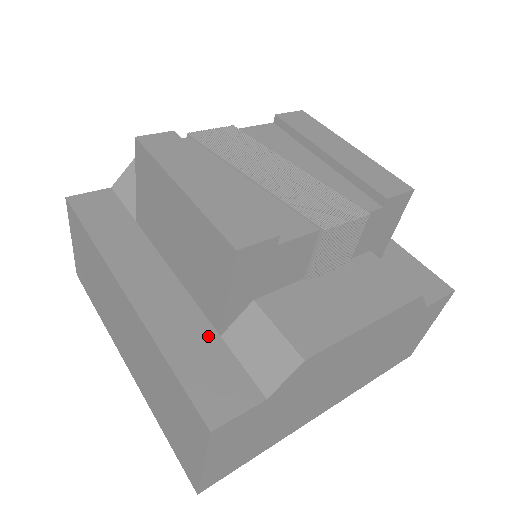
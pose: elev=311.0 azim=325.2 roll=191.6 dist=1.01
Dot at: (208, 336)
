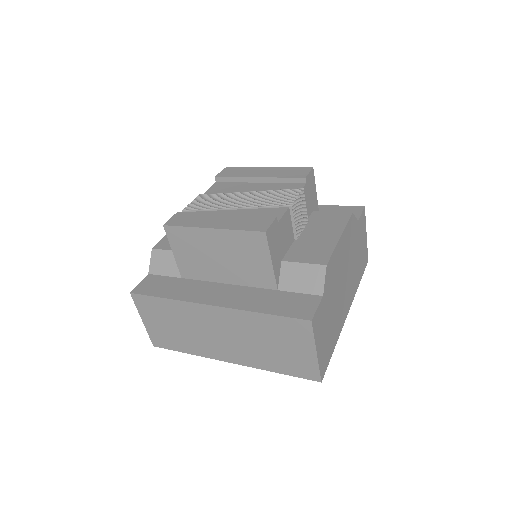
Dot at: (272, 294)
